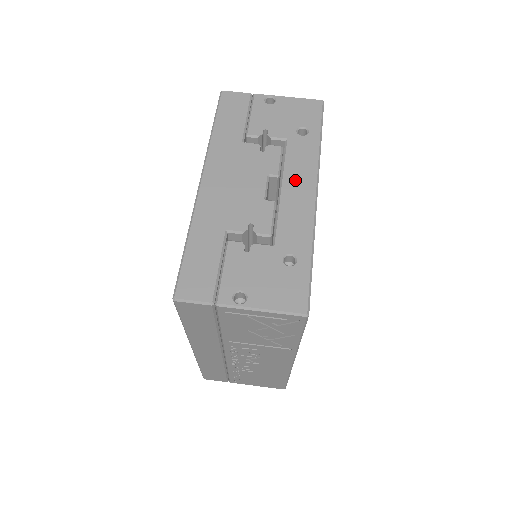
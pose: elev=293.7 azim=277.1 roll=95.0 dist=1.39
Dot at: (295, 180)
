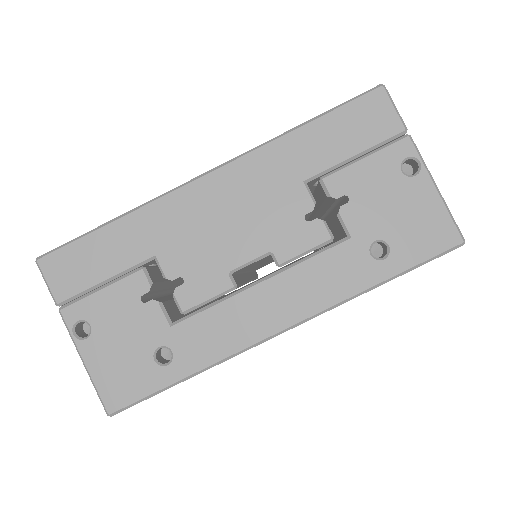
Dot at: (285, 292)
